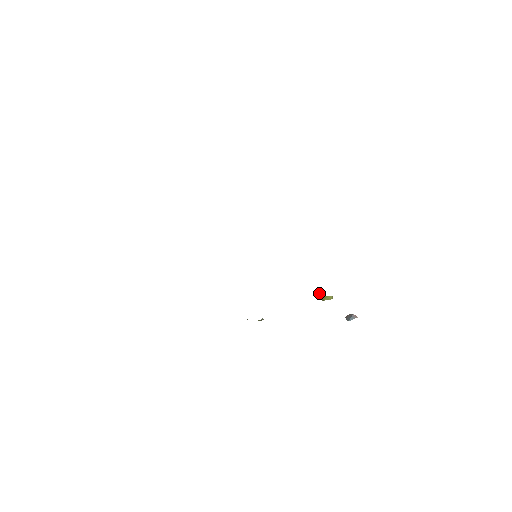
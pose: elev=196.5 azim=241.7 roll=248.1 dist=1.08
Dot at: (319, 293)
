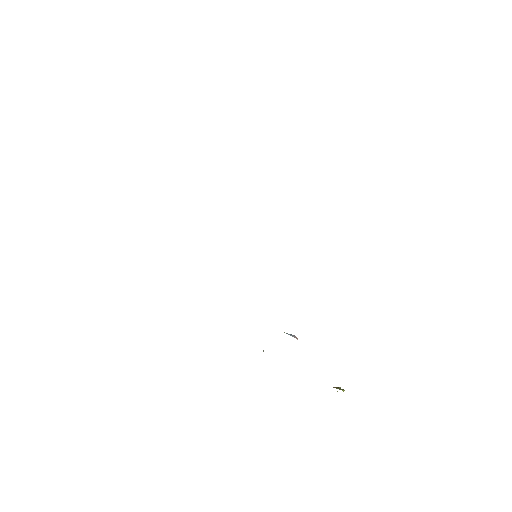
Dot at: (340, 387)
